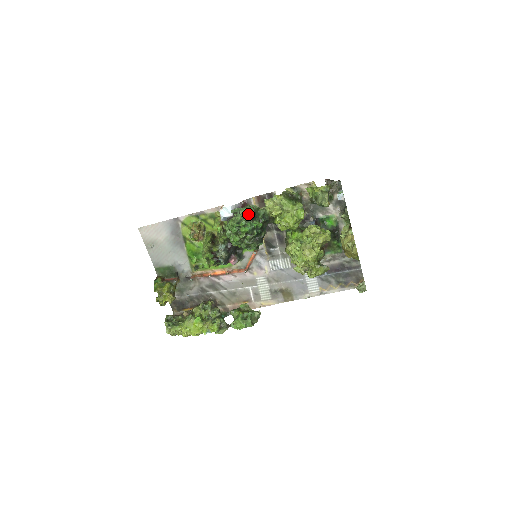
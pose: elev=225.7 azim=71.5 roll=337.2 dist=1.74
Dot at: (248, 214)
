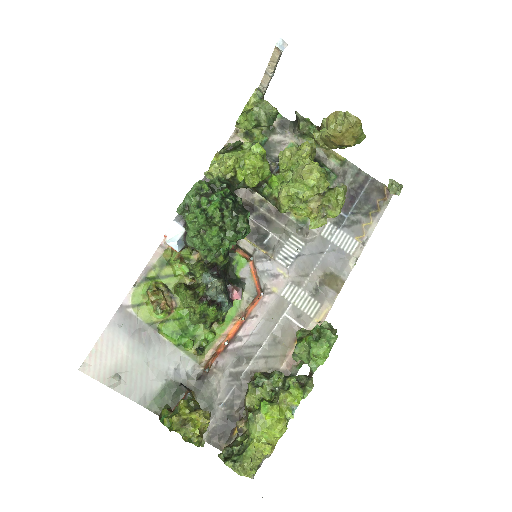
Dot at: (201, 190)
